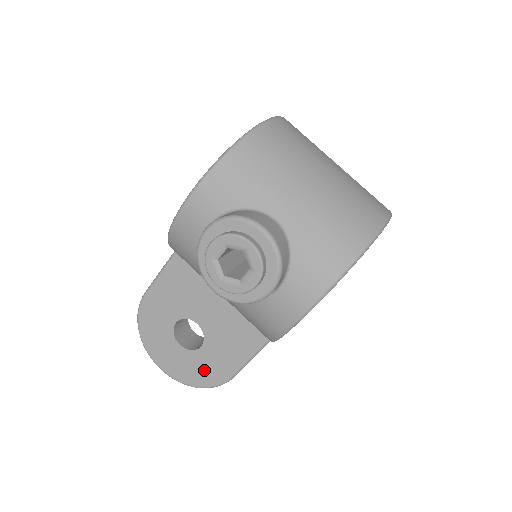
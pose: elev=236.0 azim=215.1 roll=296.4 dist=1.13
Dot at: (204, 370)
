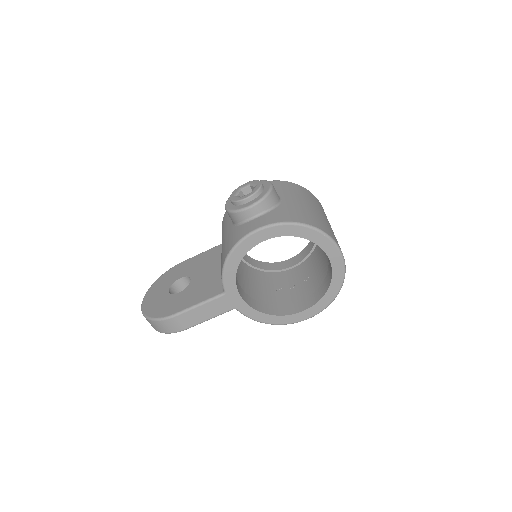
Dot at: (165, 307)
